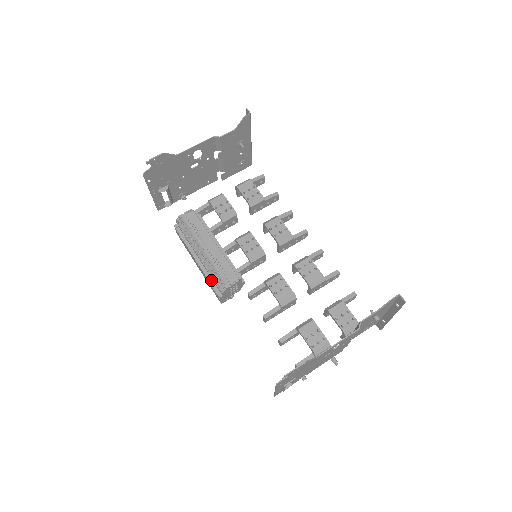
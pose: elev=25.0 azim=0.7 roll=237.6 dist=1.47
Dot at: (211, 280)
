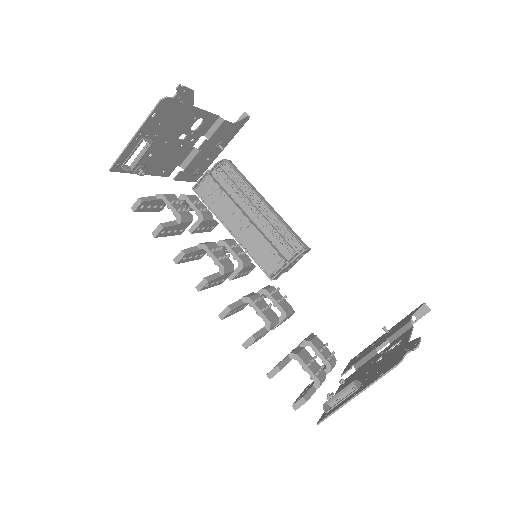
Dot at: (271, 243)
